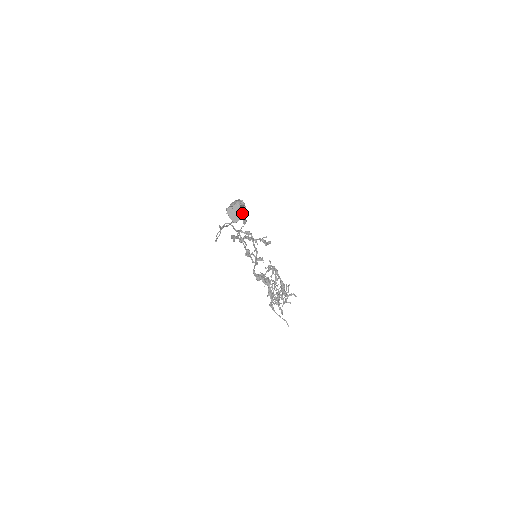
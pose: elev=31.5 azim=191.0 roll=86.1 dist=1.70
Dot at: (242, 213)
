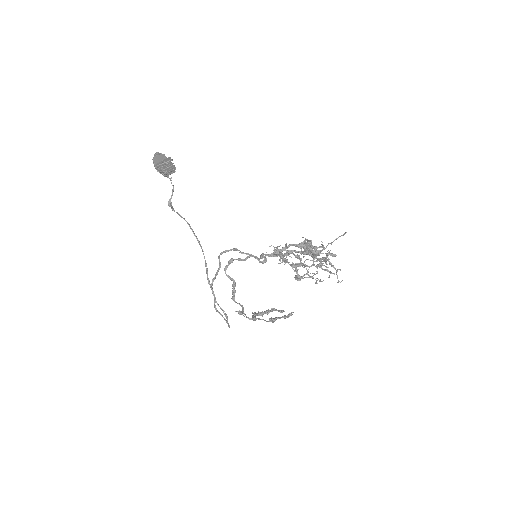
Dot at: occluded
